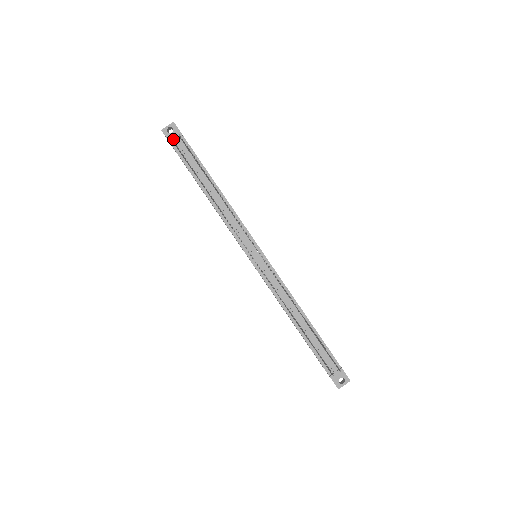
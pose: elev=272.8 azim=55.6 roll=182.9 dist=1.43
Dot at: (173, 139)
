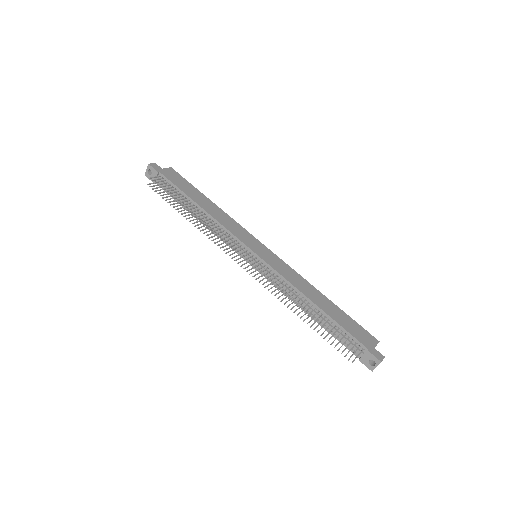
Dot at: occluded
